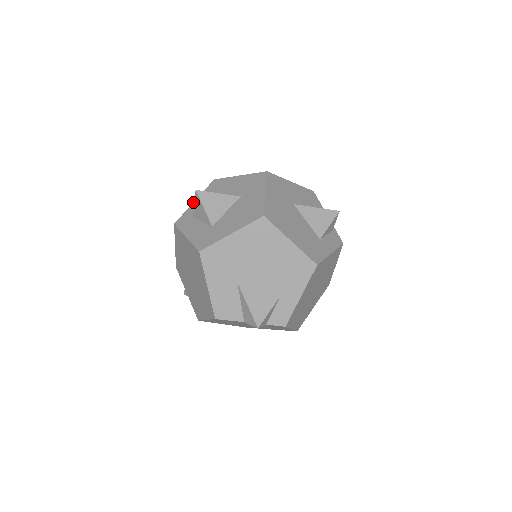
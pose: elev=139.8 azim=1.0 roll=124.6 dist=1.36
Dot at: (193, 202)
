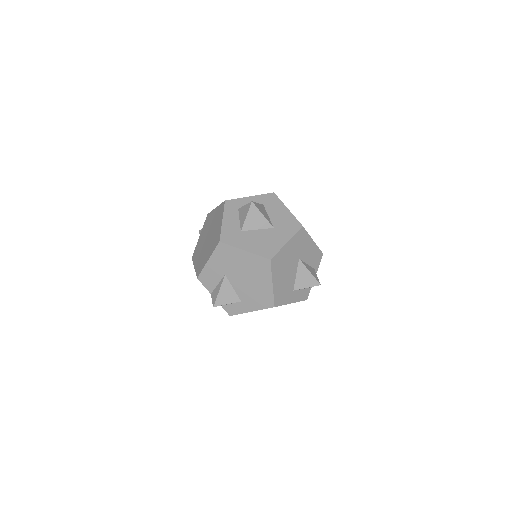
Dot at: occluded
